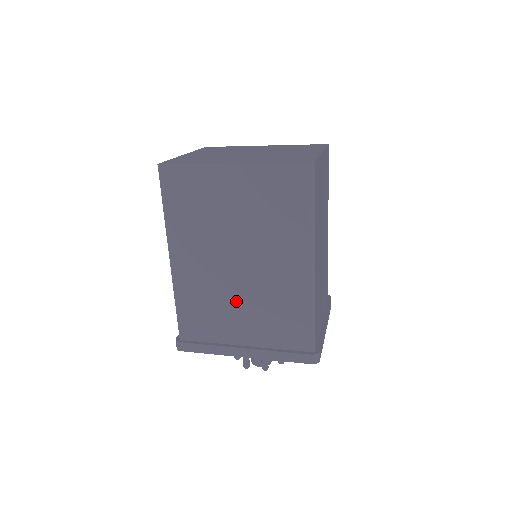
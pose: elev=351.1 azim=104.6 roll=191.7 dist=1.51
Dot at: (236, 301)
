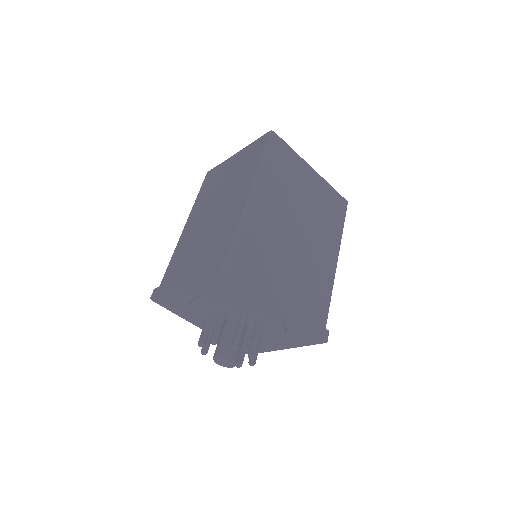
Dot at: (288, 256)
